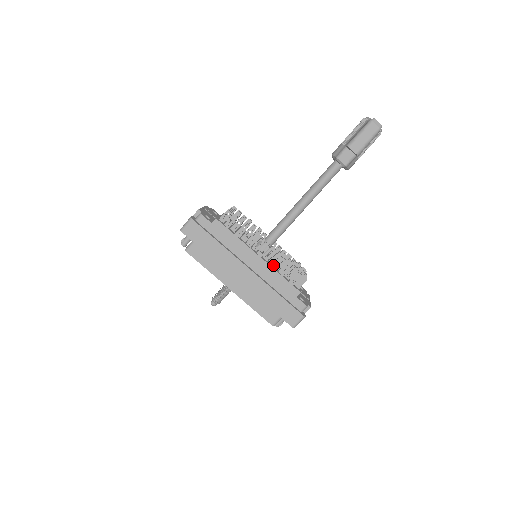
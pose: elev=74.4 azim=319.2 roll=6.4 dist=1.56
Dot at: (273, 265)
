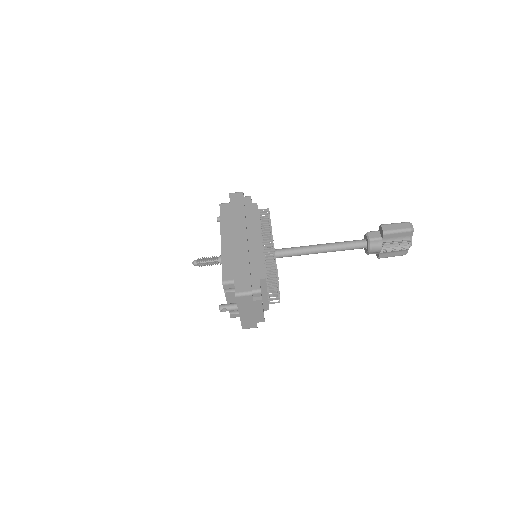
Dot at: occluded
